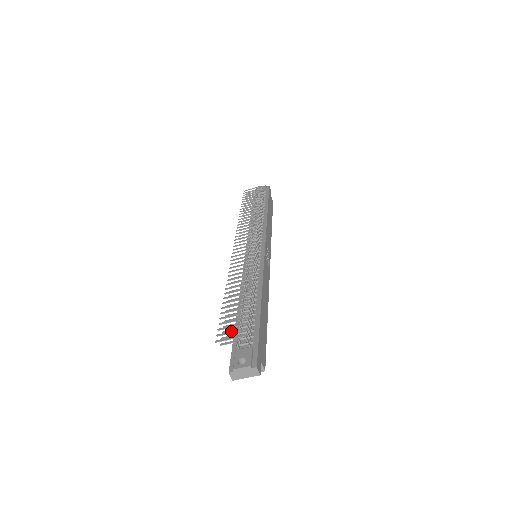
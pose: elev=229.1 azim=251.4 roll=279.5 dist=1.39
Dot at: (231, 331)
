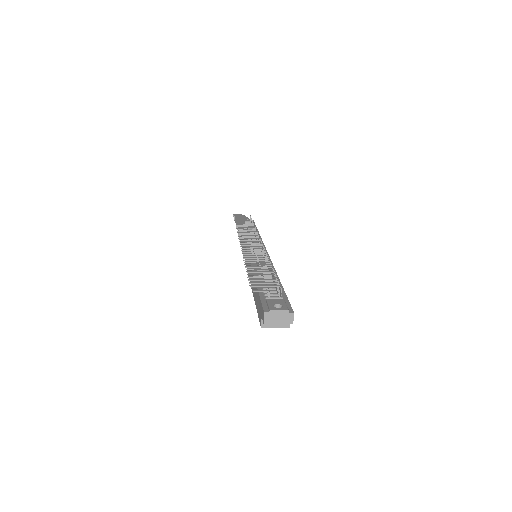
Dot at: (264, 282)
